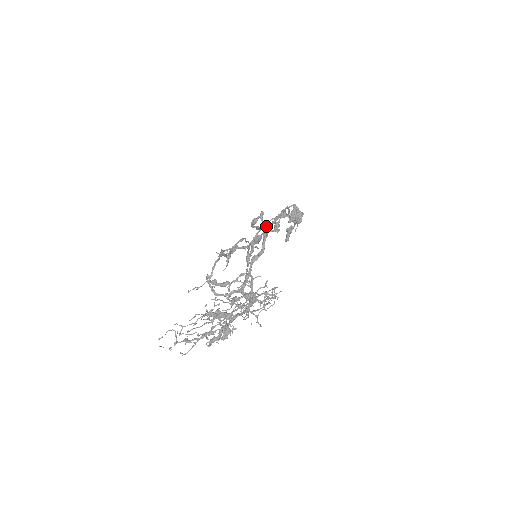
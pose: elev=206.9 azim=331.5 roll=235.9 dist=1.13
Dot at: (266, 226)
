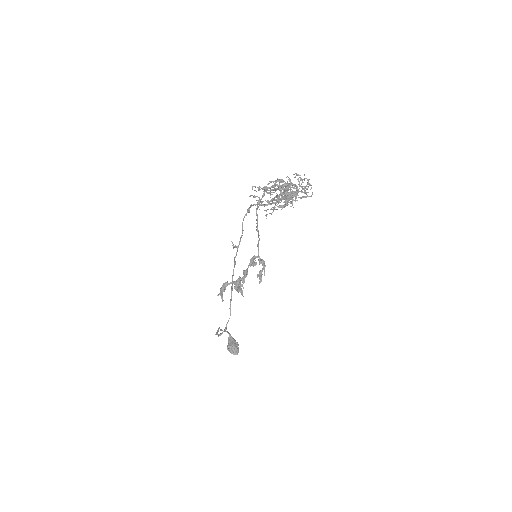
Dot at: (258, 230)
